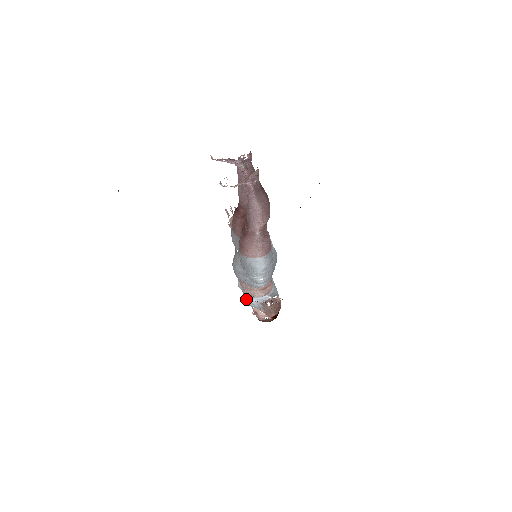
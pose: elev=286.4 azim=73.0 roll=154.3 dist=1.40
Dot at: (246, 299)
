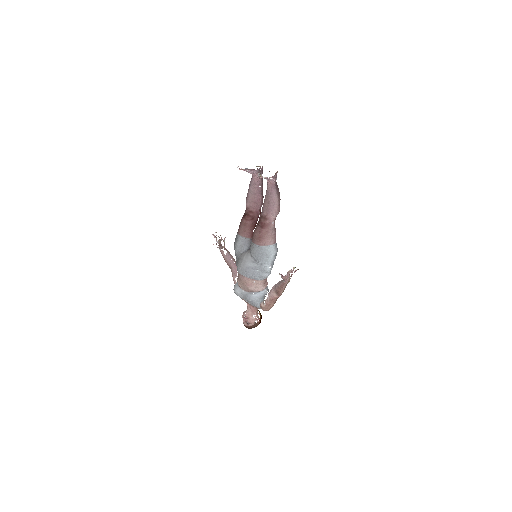
Dot at: (251, 296)
